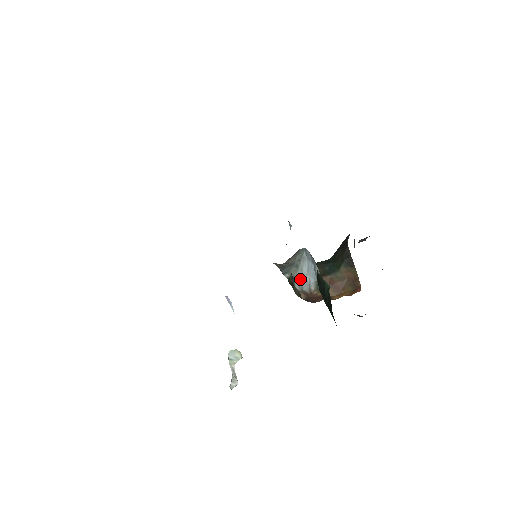
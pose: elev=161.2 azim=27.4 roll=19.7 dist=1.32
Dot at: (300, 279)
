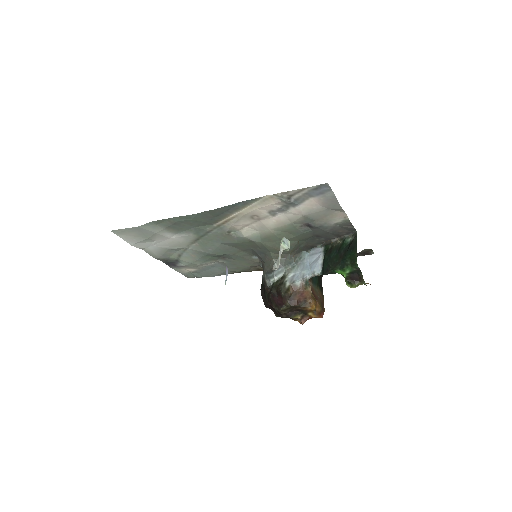
Dot at: (293, 275)
